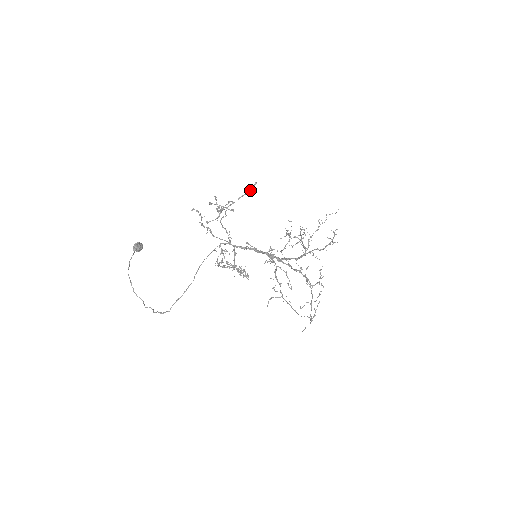
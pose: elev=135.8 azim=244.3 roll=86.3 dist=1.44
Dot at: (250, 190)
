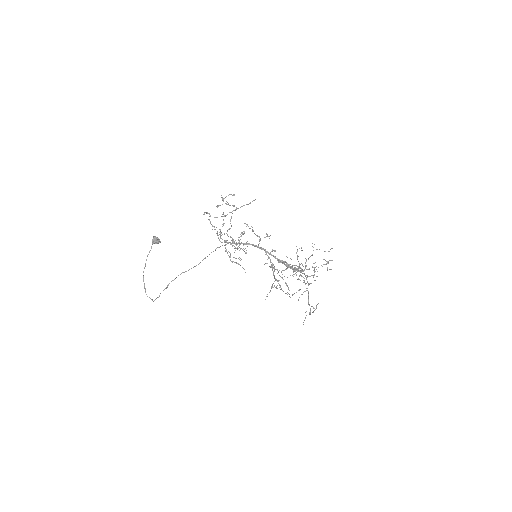
Dot at: (250, 202)
